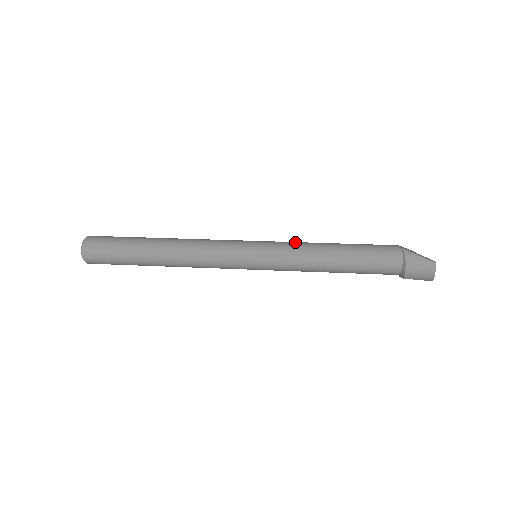
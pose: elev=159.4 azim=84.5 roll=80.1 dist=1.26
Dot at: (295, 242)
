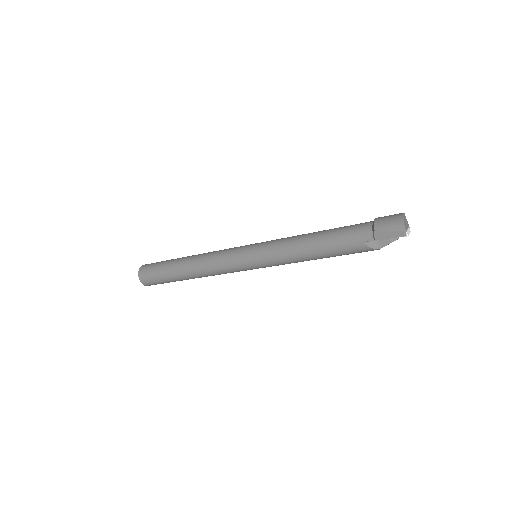
Dot at: occluded
